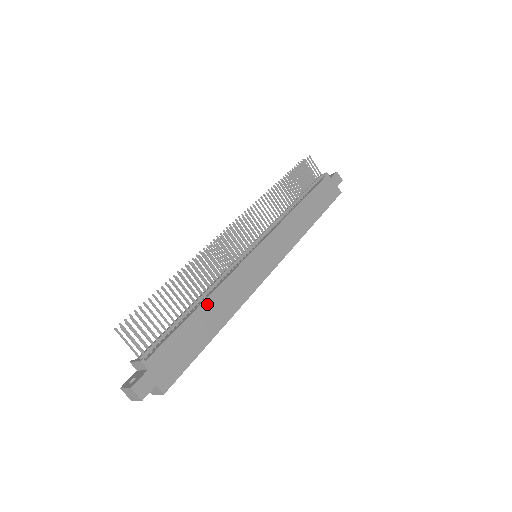
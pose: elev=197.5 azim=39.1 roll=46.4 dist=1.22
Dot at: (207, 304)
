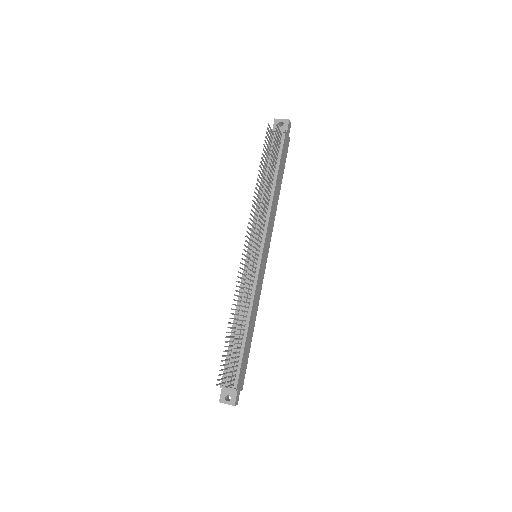
Dot at: (249, 326)
